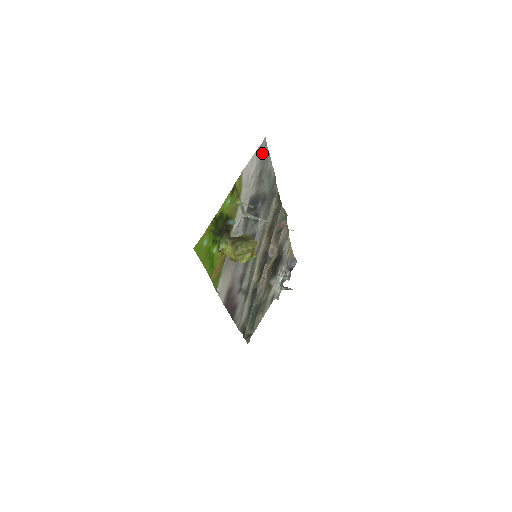
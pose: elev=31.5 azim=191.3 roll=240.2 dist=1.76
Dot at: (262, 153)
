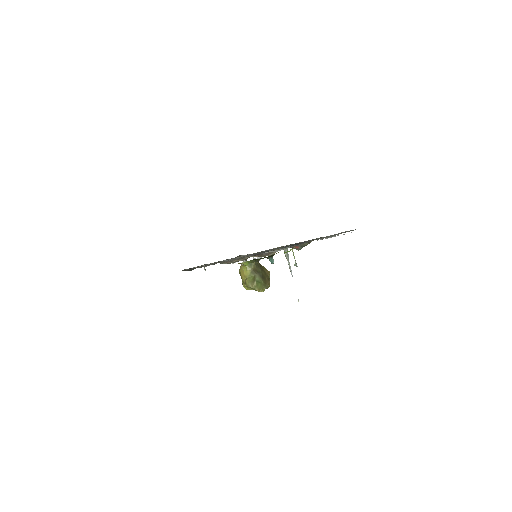
Dot at: occluded
